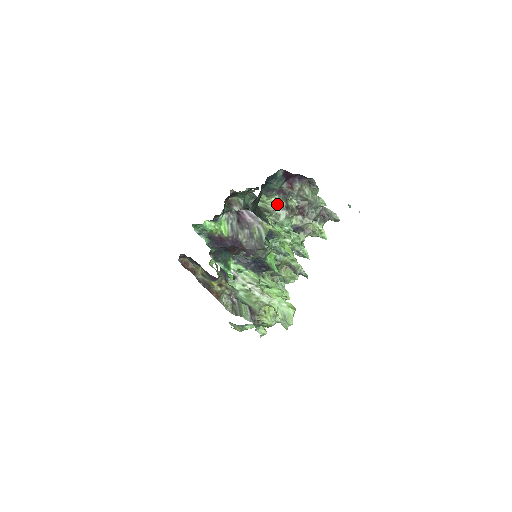
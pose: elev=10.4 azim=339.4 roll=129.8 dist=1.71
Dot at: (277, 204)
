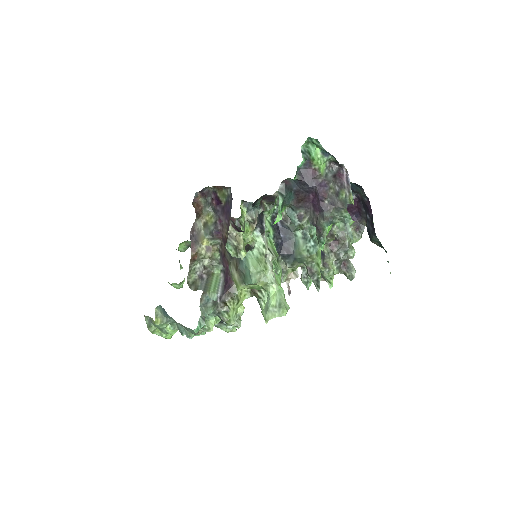
Dot at: occluded
